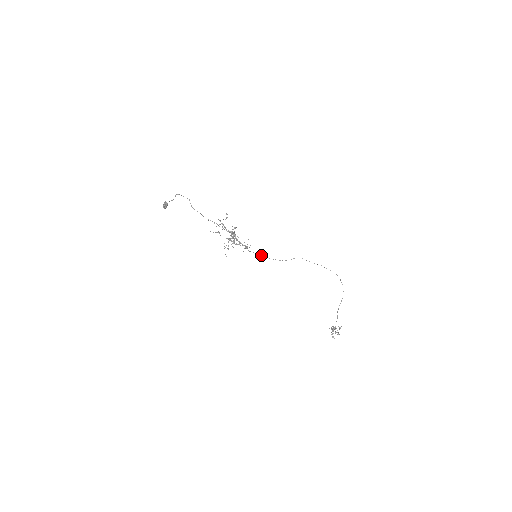
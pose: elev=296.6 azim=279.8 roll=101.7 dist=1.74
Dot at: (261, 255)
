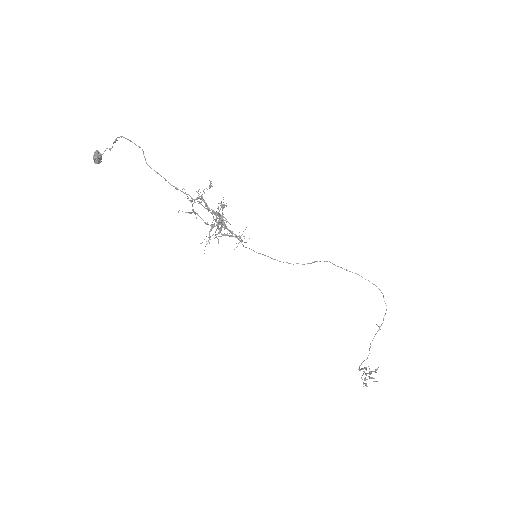
Dot at: occluded
